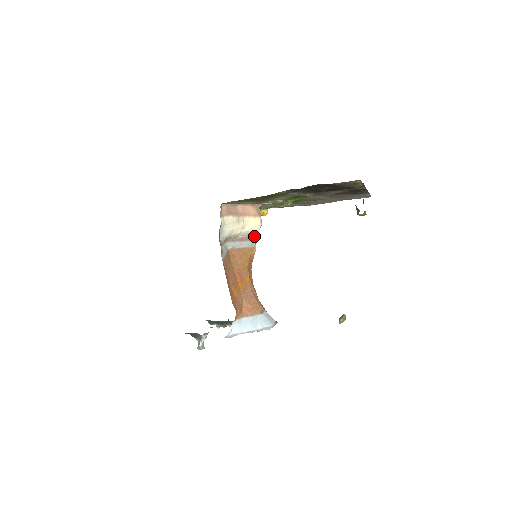
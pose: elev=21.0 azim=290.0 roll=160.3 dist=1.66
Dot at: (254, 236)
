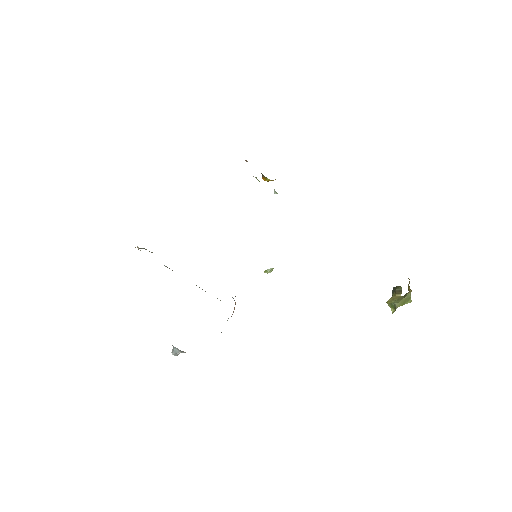
Dot at: occluded
